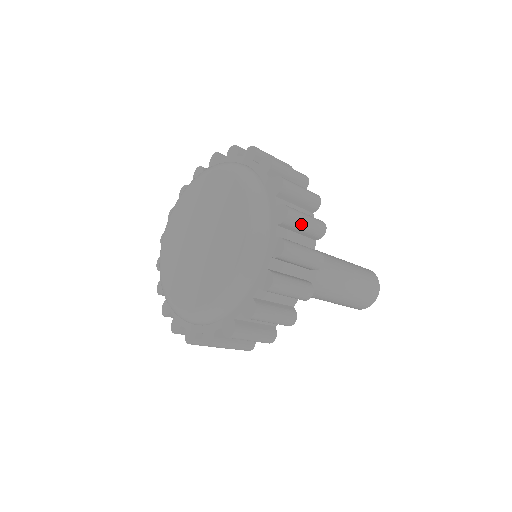
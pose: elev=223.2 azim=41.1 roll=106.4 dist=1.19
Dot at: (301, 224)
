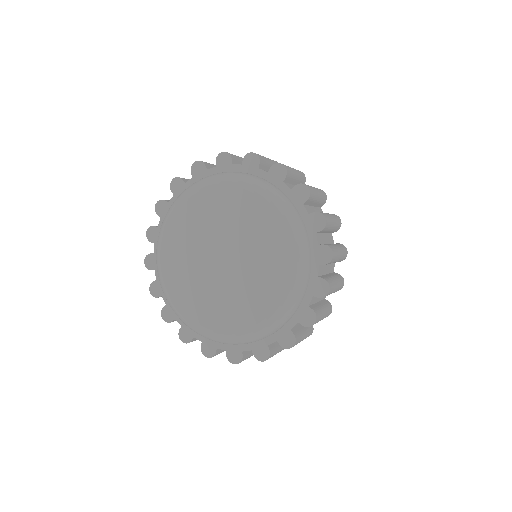
Dot at: (331, 293)
